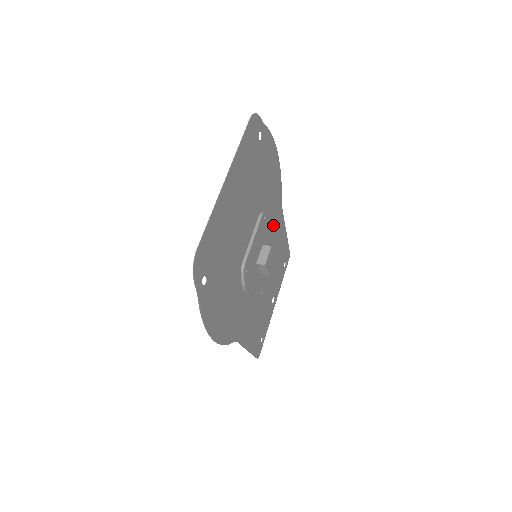
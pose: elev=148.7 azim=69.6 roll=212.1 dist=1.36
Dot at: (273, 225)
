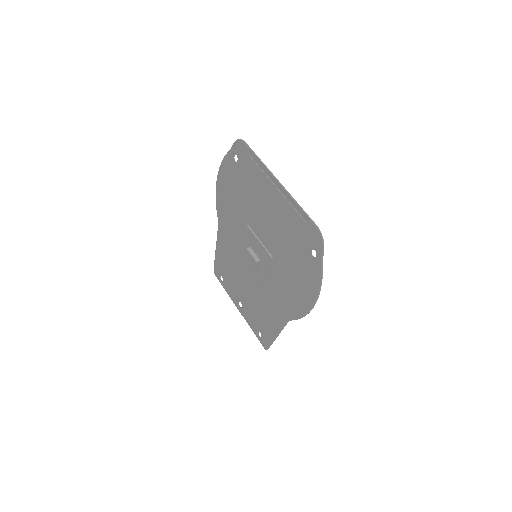
Dot at: (231, 238)
